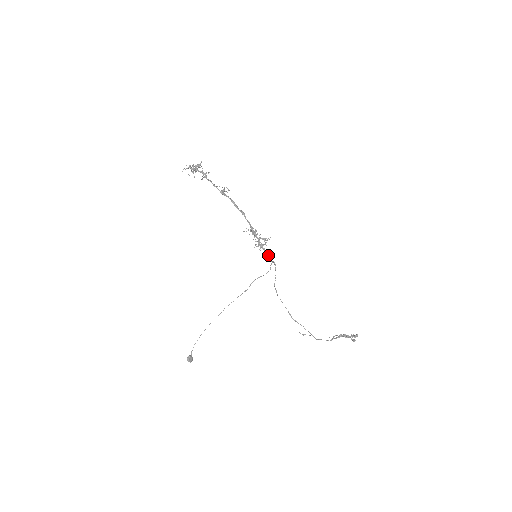
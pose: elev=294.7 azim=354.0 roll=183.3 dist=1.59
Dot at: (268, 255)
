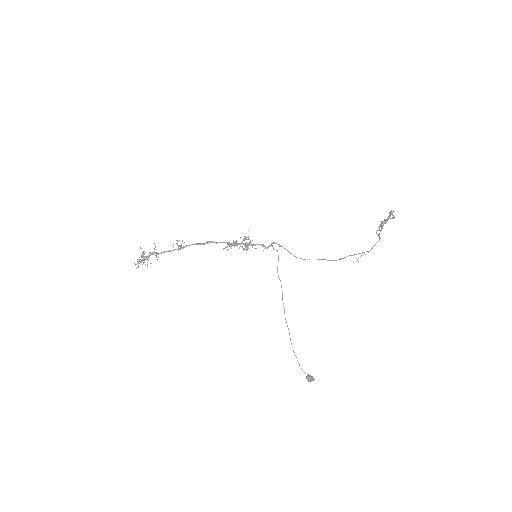
Dot at: (262, 245)
